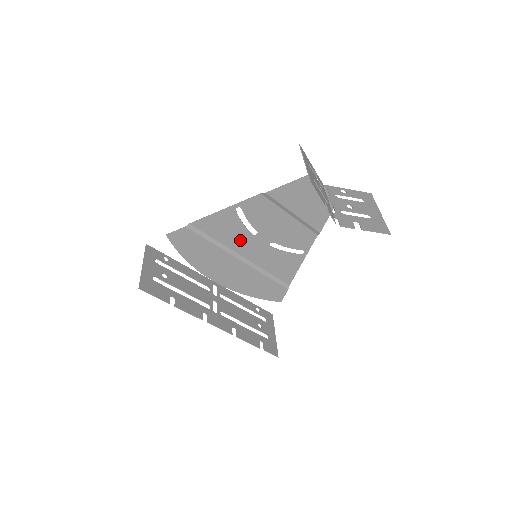
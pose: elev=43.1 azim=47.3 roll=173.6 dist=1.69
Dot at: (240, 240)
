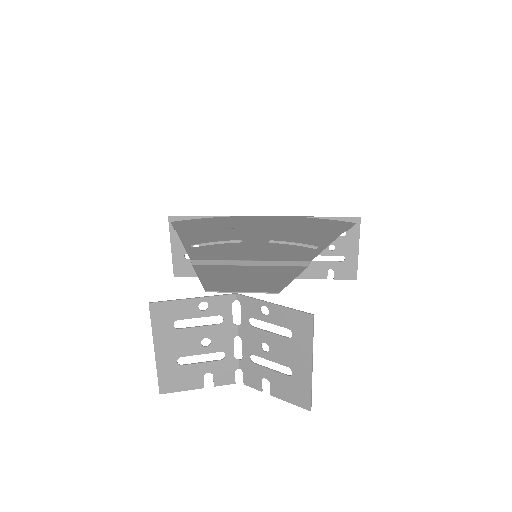
Dot at: (235, 235)
